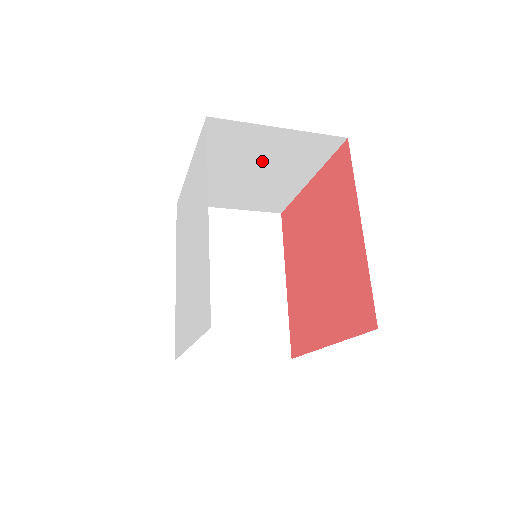
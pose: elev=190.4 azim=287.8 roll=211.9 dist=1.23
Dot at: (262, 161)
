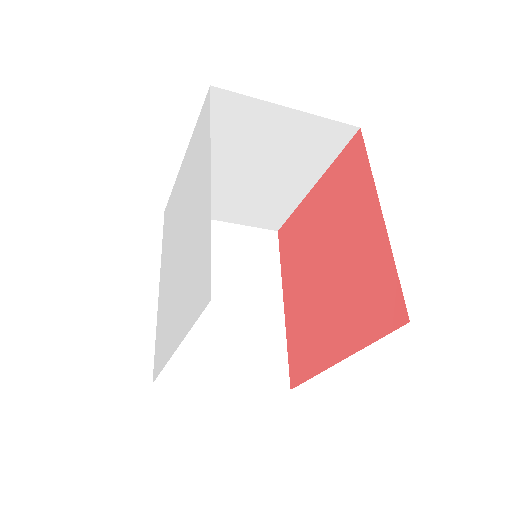
Dot at: (265, 155)
